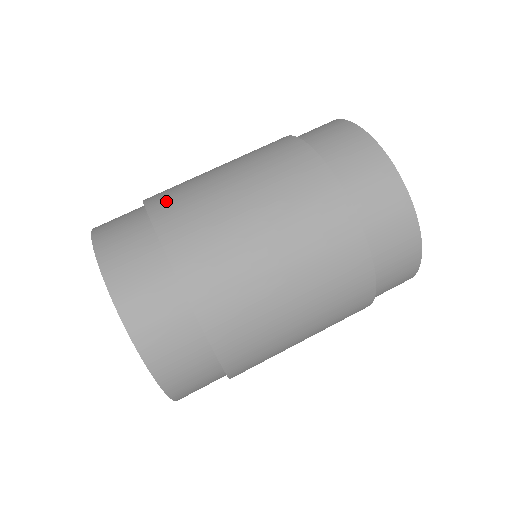
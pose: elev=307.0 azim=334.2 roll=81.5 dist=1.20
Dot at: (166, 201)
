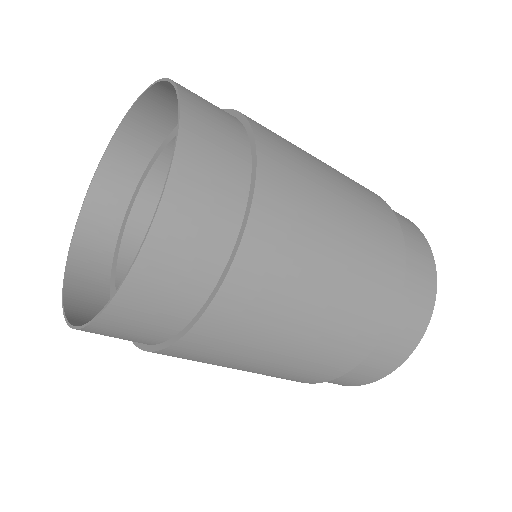
Dot at: occluded
